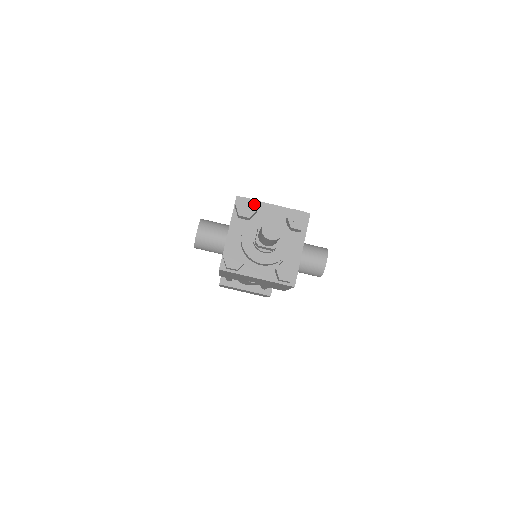
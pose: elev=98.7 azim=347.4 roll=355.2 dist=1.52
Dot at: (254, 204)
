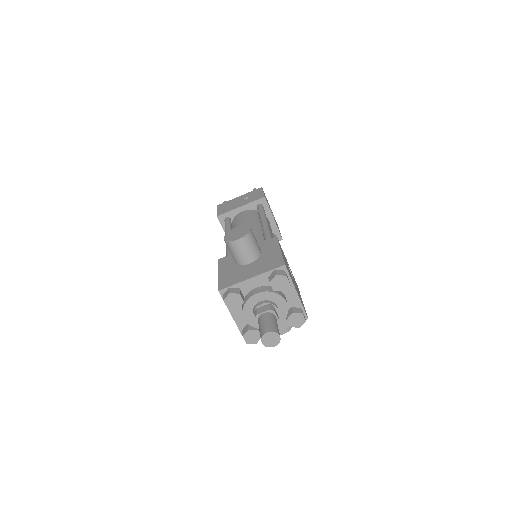
Dot at: (286, 286)
